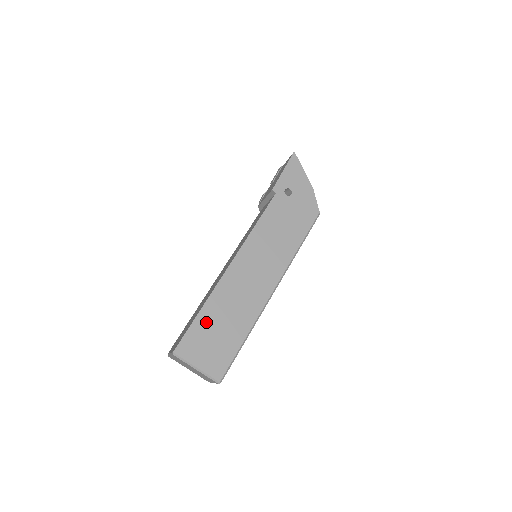
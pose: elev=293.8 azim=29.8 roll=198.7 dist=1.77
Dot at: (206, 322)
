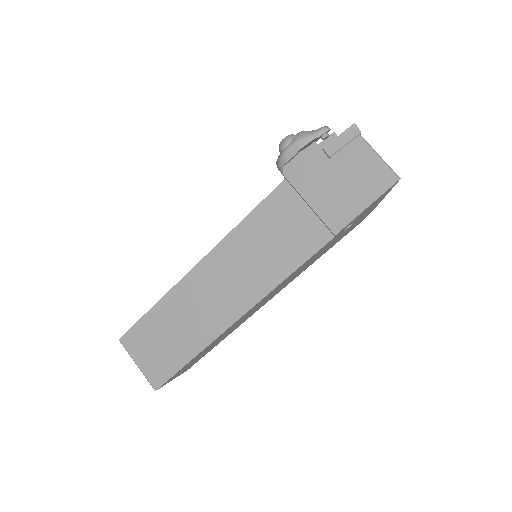
Dot at: (193, 360)
